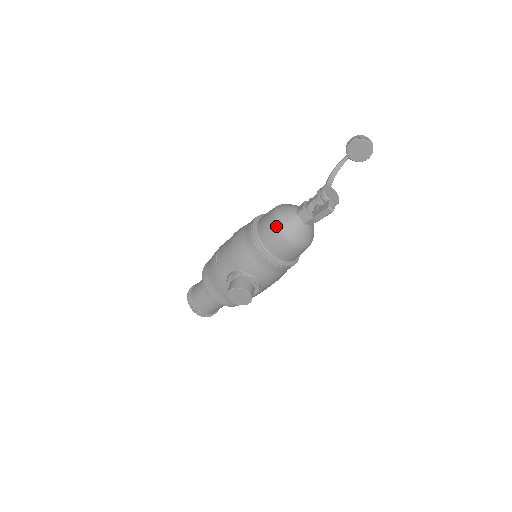
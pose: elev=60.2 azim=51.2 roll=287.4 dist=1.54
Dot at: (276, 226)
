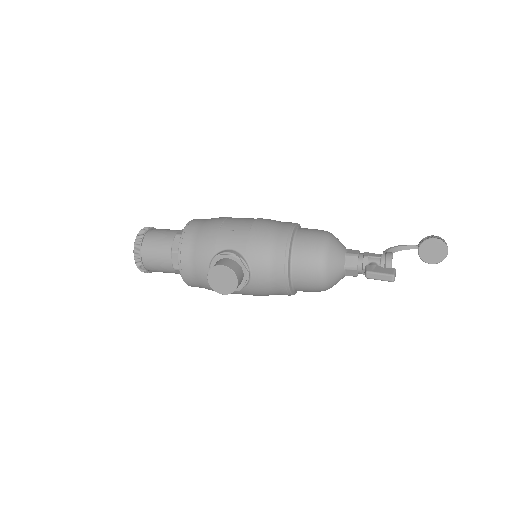
Dot at: (322, 248)
